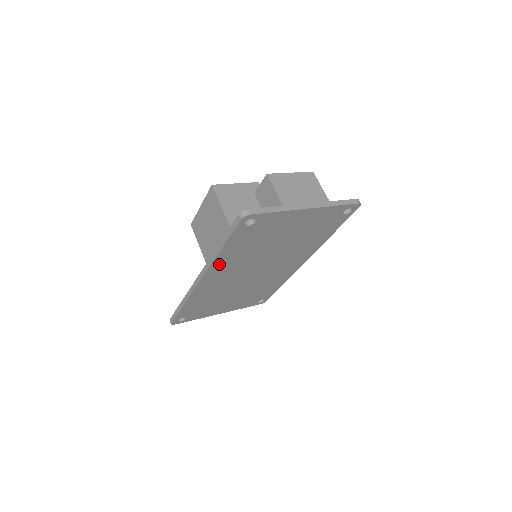
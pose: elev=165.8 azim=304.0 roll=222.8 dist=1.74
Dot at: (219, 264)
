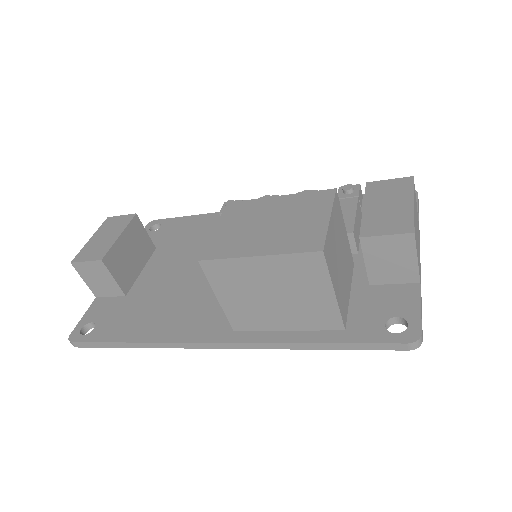
Dot at: occluded
